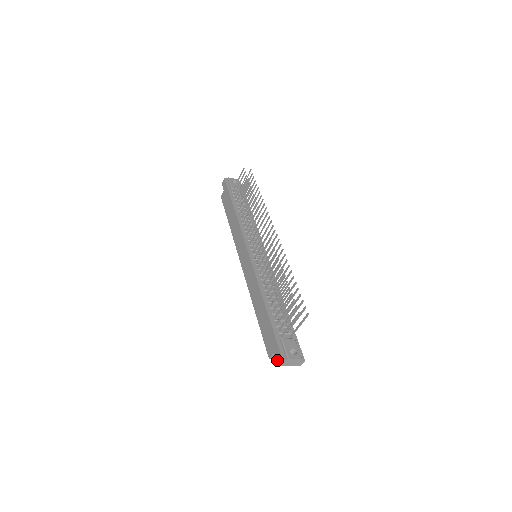
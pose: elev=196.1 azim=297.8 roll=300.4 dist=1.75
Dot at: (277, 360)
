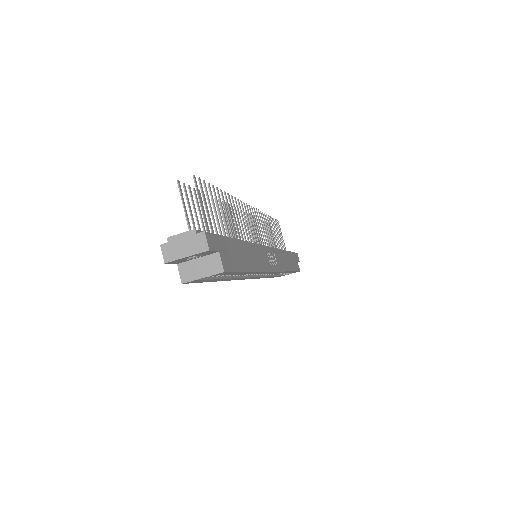
Dot at: (167, 260)
